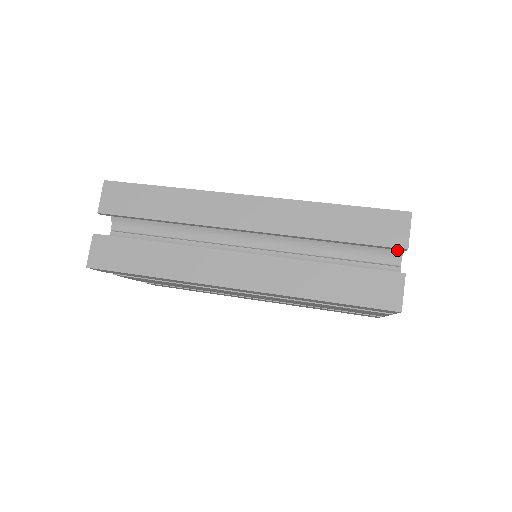
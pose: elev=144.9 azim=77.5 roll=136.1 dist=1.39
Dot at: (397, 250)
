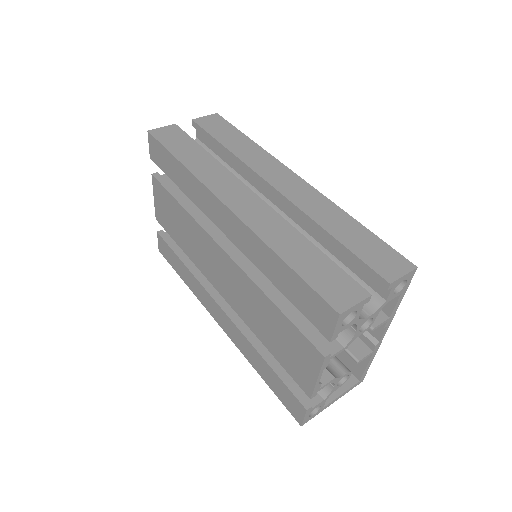
Dot at: (378, 300)
